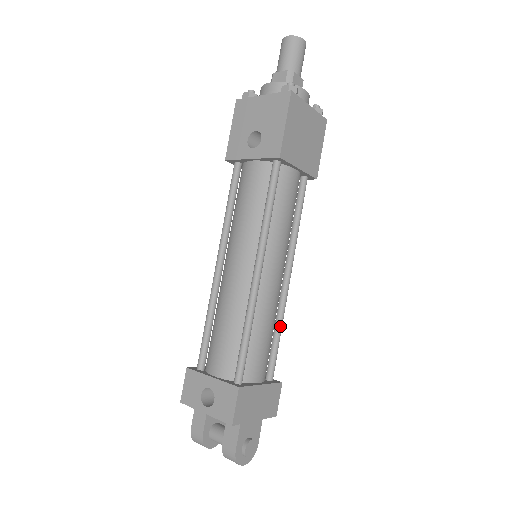
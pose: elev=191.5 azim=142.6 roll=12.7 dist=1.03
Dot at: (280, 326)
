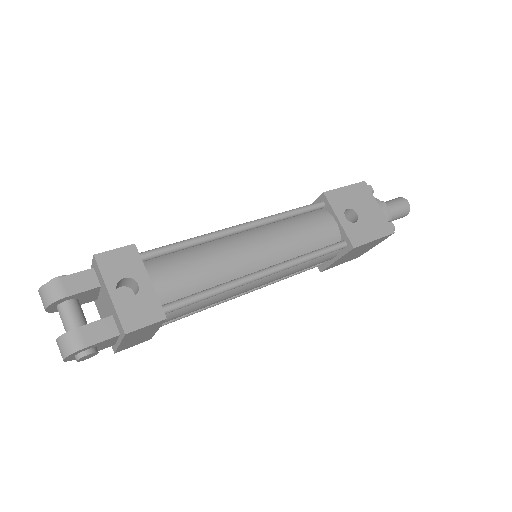
Dot at: (204, 309)
